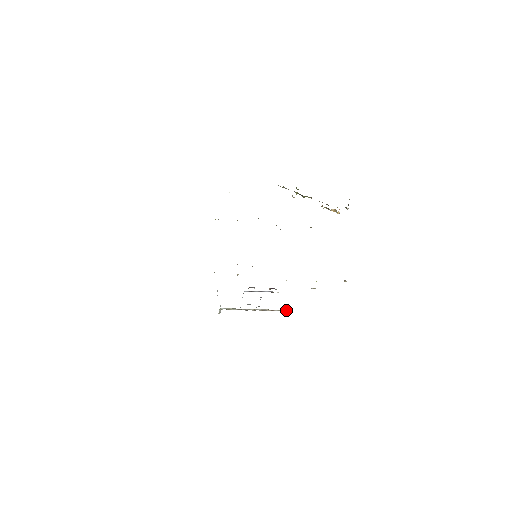
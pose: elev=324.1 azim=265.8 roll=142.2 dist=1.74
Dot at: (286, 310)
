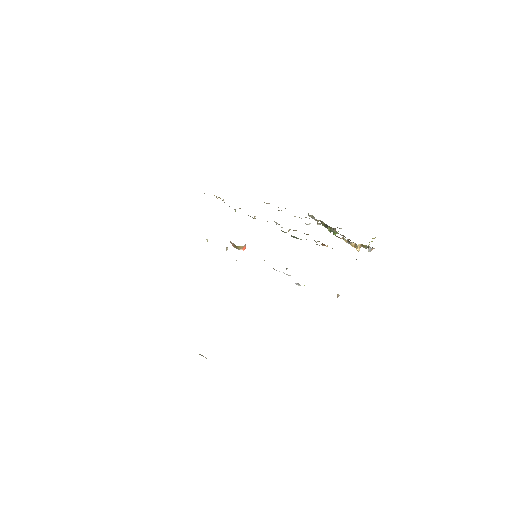
Dot at: occluded
